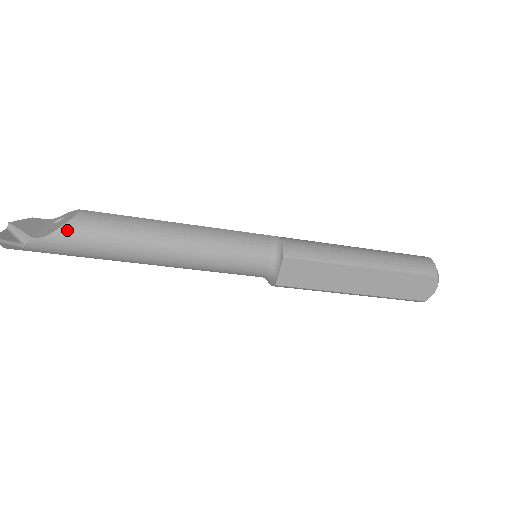
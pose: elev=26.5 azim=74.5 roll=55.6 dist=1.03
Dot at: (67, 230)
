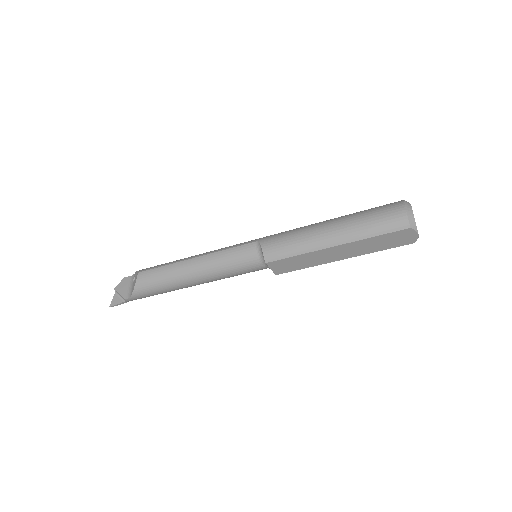
Dot at: (137, 290)
